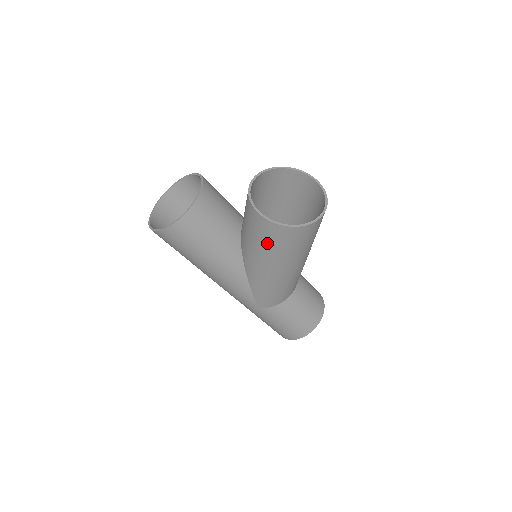
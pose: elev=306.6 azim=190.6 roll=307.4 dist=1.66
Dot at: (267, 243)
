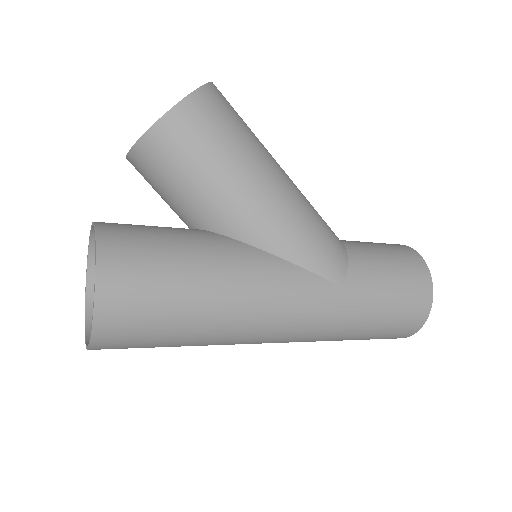
Dot at: (209, 149)
